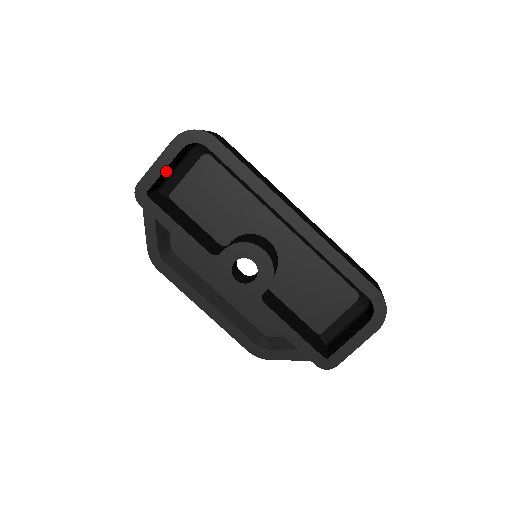
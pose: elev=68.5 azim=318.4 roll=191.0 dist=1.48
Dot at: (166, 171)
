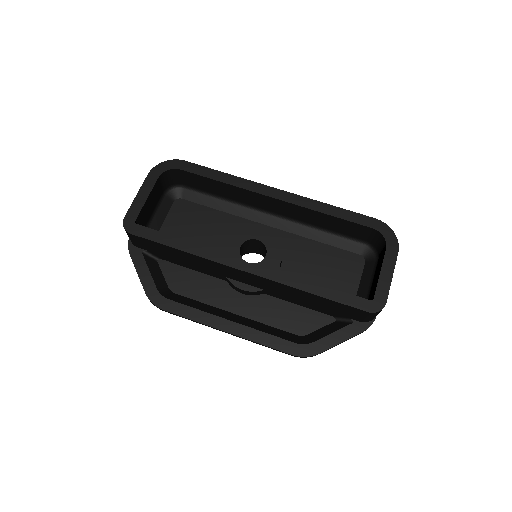
Dot at: (148, 204)
